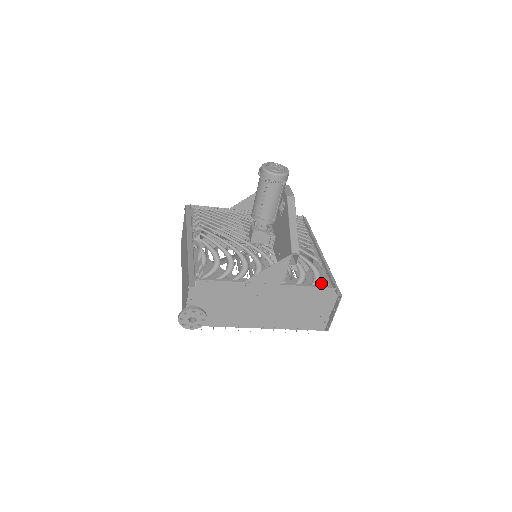
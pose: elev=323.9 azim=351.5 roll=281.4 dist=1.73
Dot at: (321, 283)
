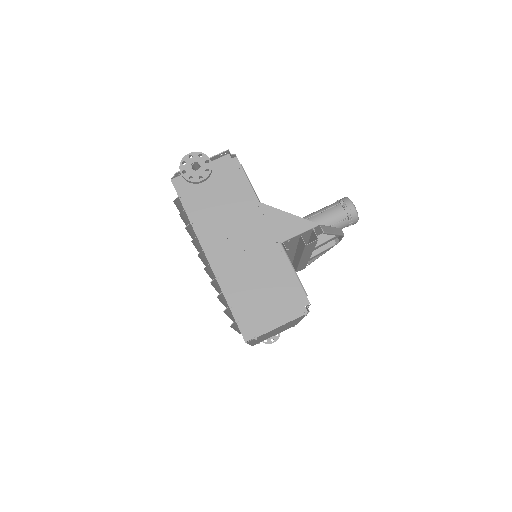
Dot at: occluded
